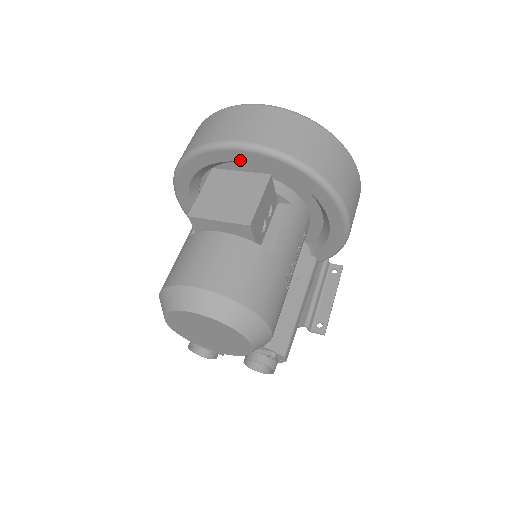
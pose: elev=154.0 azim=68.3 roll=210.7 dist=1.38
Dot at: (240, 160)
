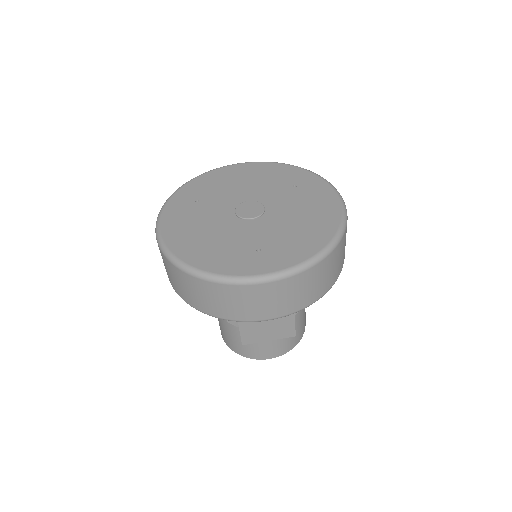
Dot at: occluded
